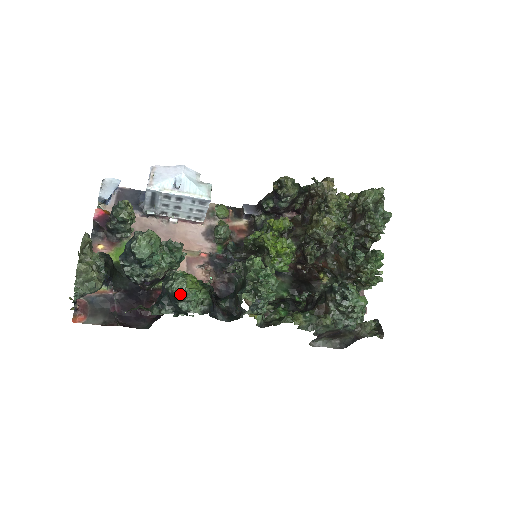
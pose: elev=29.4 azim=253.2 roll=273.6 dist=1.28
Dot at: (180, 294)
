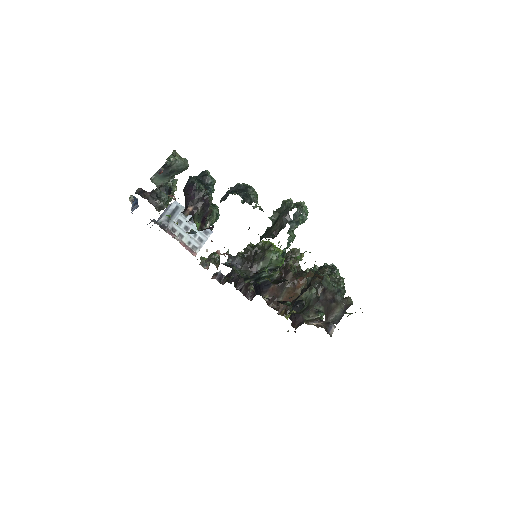
Dot at: (250, 187)
